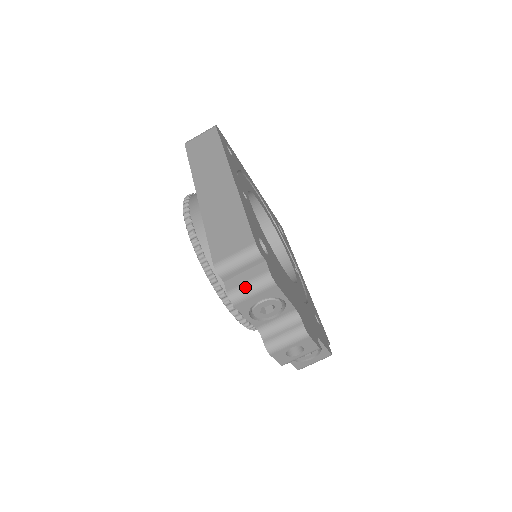
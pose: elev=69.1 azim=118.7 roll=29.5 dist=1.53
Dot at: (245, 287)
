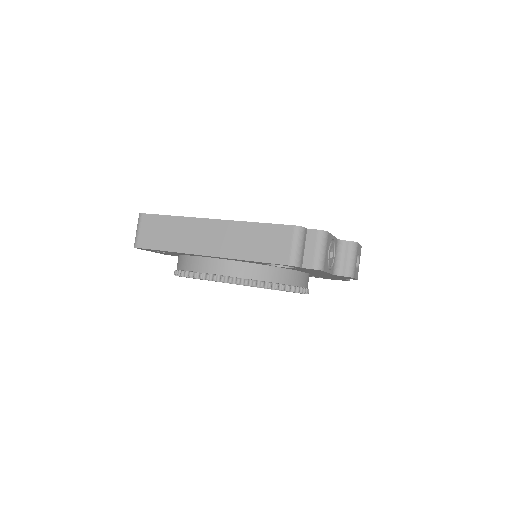
Dot at: (318, 254)
